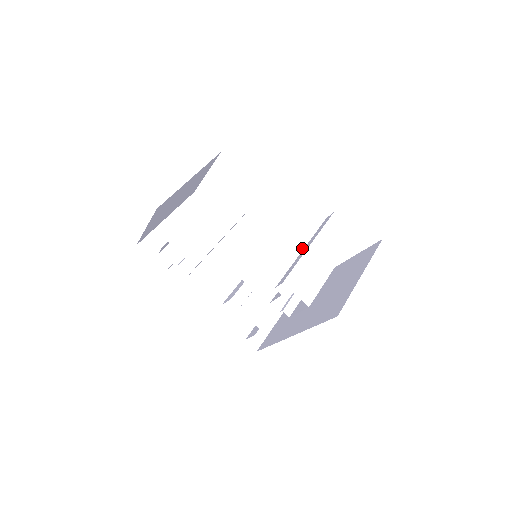
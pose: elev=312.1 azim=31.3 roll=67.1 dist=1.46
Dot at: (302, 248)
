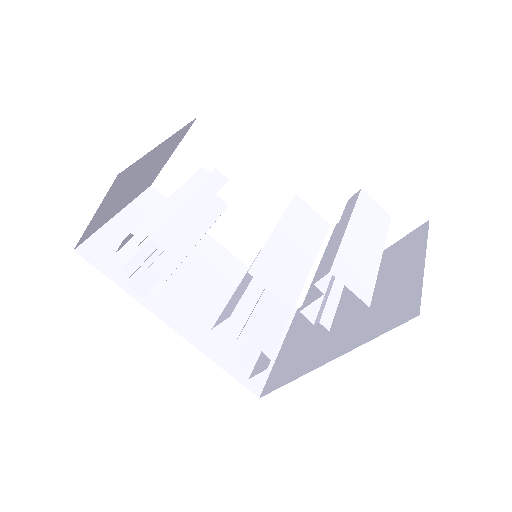
Dot at: (319, 241)
